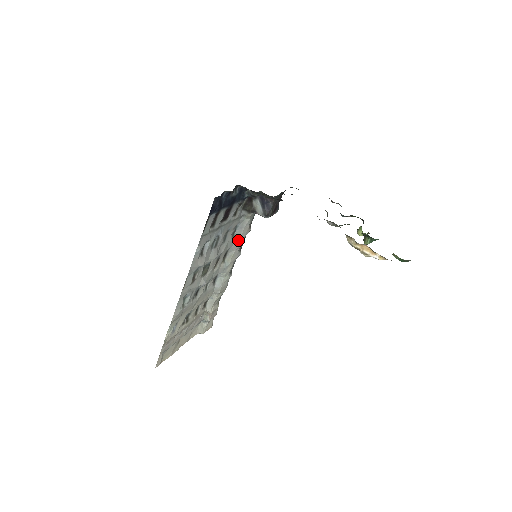
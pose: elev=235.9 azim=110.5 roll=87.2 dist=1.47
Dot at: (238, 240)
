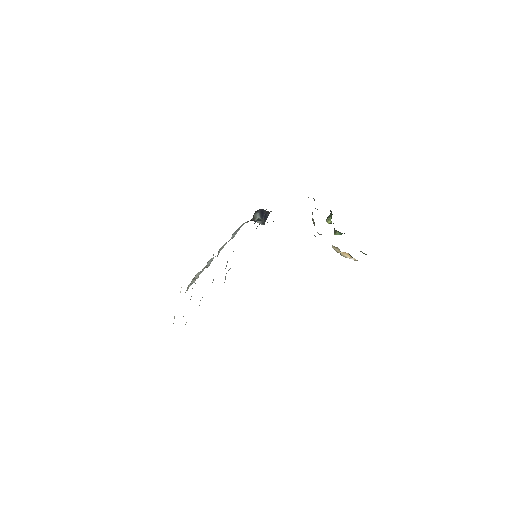
Dot at: (233, 237)
